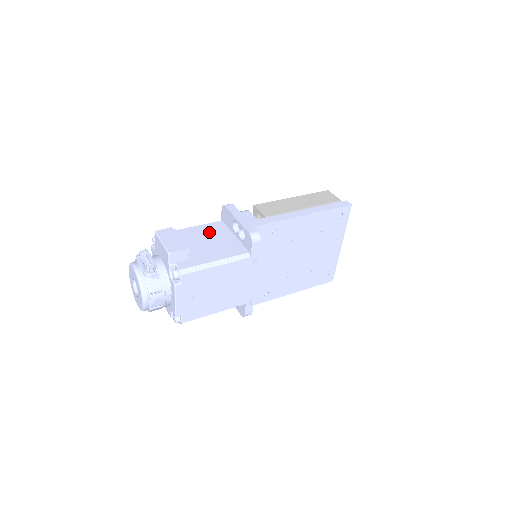
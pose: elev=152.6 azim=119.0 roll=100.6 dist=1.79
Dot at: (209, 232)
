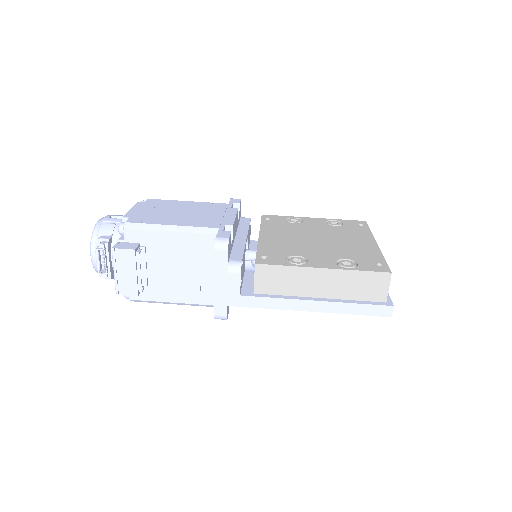
Dot at: (189, 252)
